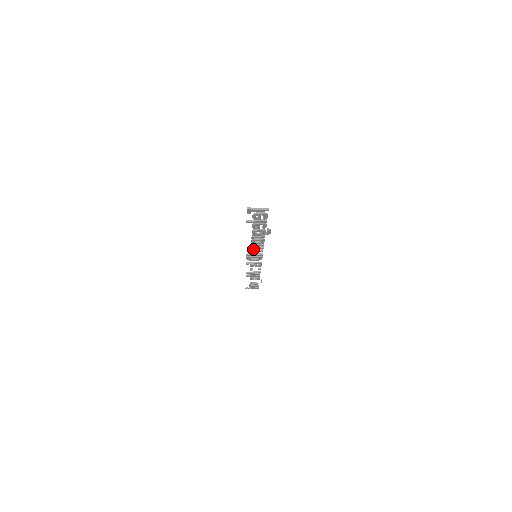
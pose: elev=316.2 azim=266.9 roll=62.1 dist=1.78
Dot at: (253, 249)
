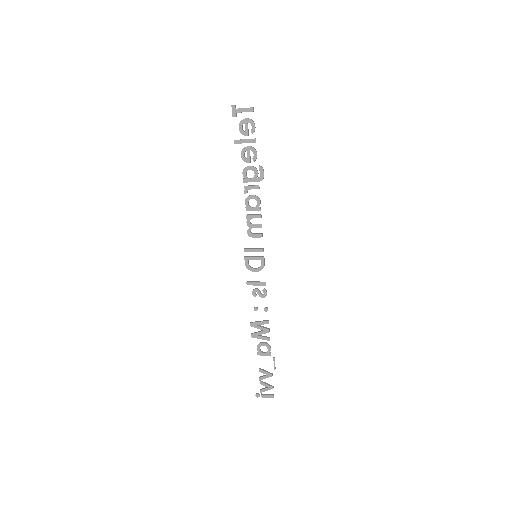
Dot at: (250, 229)
